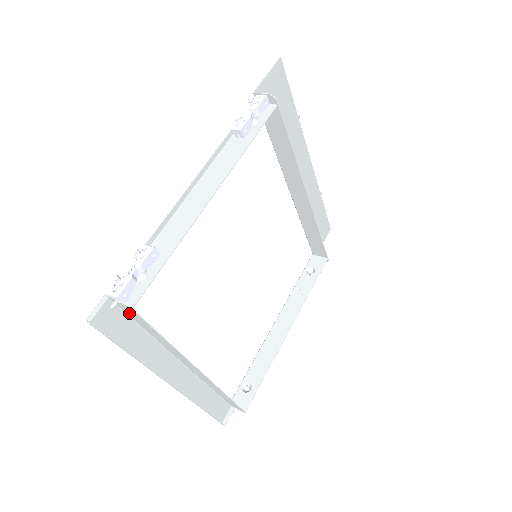
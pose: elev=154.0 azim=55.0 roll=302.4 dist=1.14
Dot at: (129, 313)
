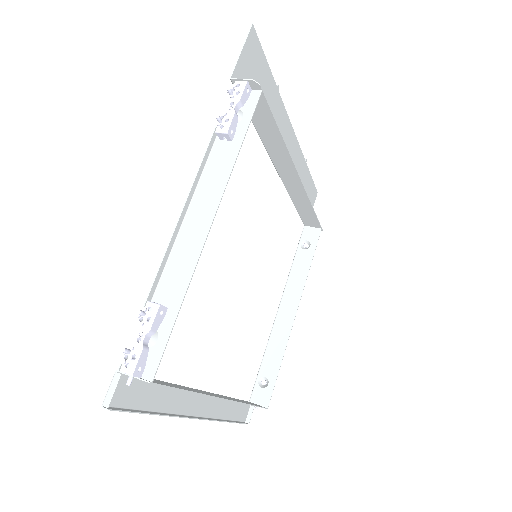
Dot at: occluded
